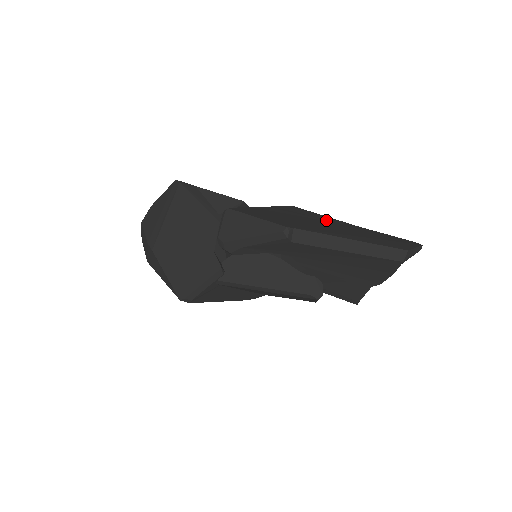
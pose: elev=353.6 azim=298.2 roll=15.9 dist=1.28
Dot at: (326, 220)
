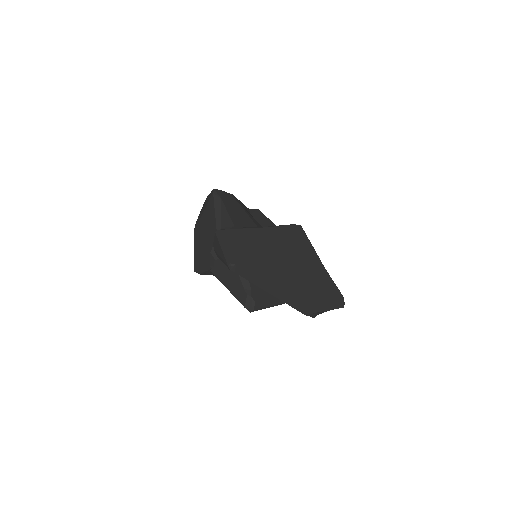
Dot at: (299, 253)
